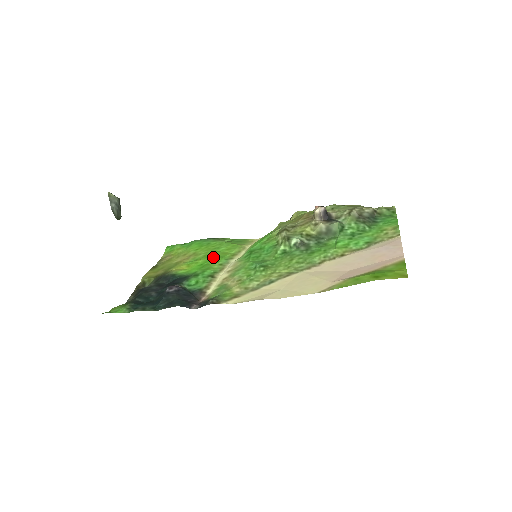
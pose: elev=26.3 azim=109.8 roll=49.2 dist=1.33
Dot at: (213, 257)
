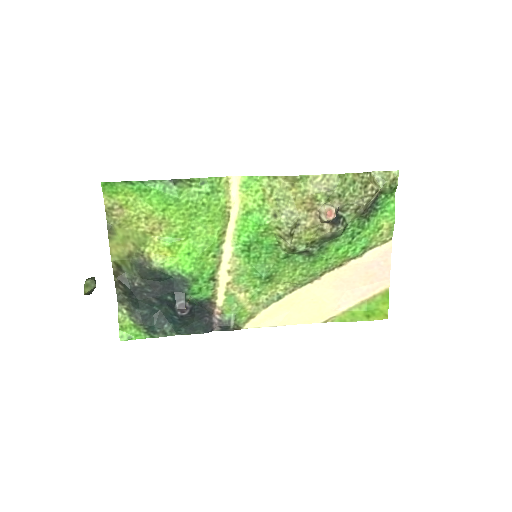
Dot at: (199, 240)
